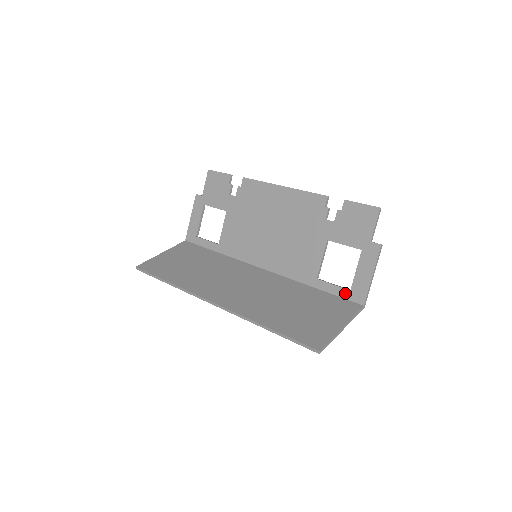
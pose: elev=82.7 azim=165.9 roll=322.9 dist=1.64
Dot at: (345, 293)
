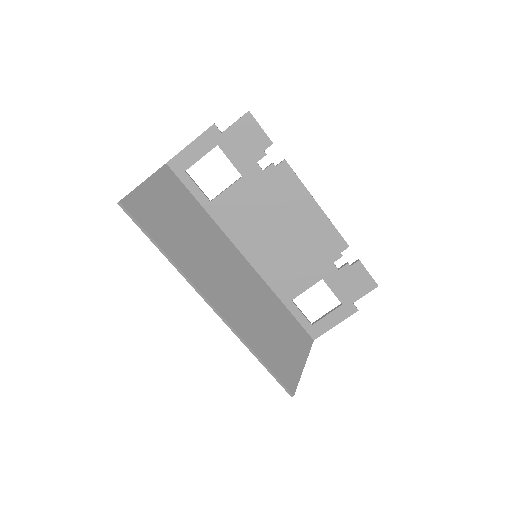
Dot at: (307, 324)
